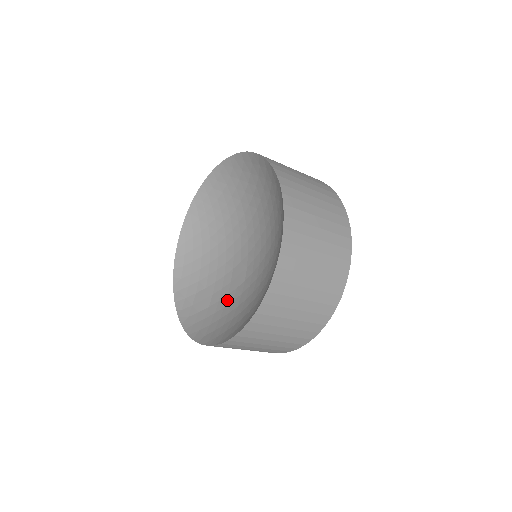
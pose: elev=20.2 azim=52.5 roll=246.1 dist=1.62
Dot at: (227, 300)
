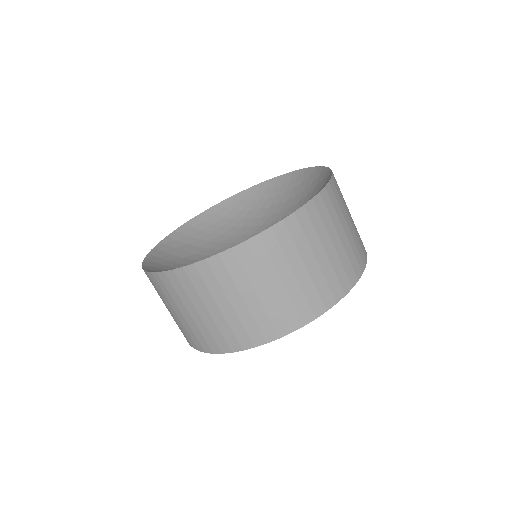
Dot at: occluded
